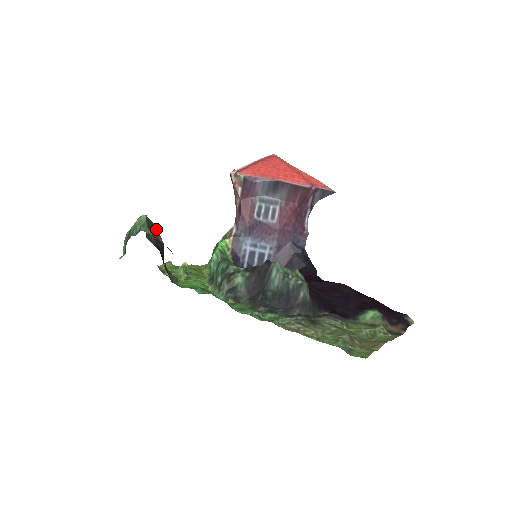
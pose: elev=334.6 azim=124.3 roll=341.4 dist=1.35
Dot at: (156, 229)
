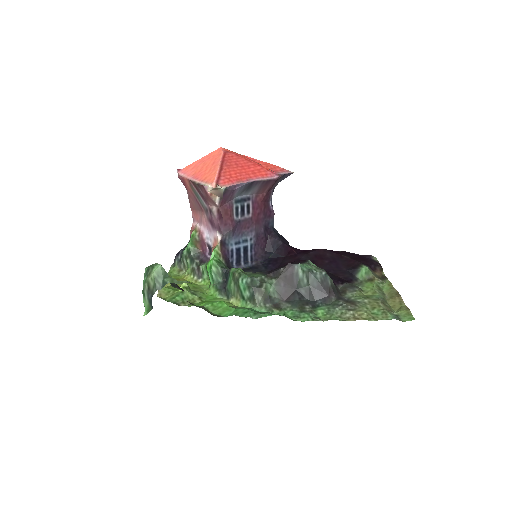
Dot at: occluded
